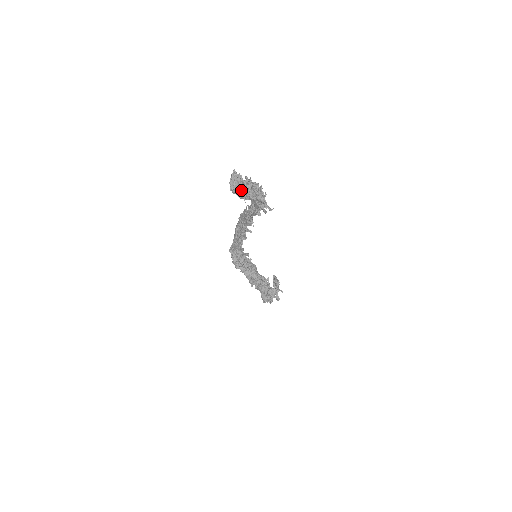
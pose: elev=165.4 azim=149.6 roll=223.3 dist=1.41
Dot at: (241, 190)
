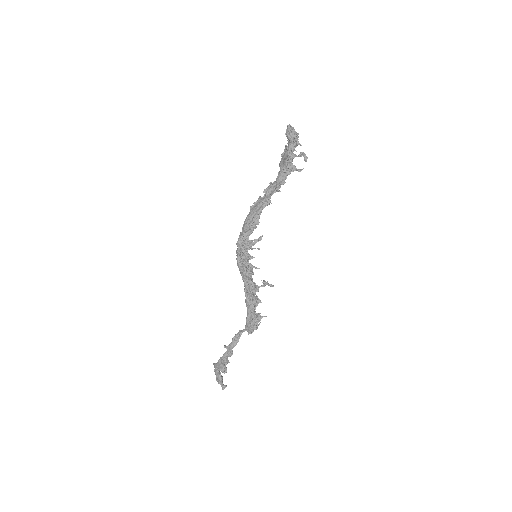
Dot at: (296, 136)
